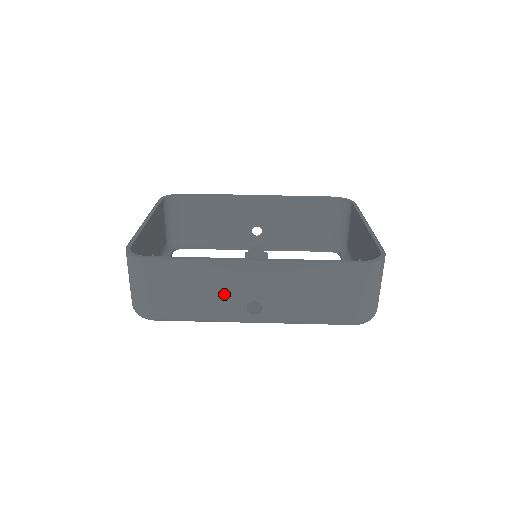
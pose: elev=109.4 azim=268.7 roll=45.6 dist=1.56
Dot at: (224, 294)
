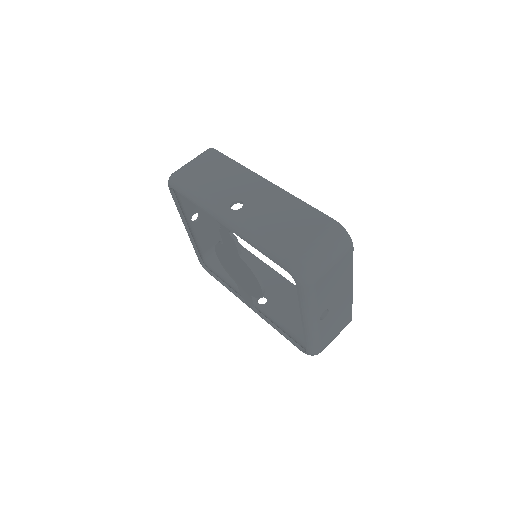
Dot at: (230, 187)
